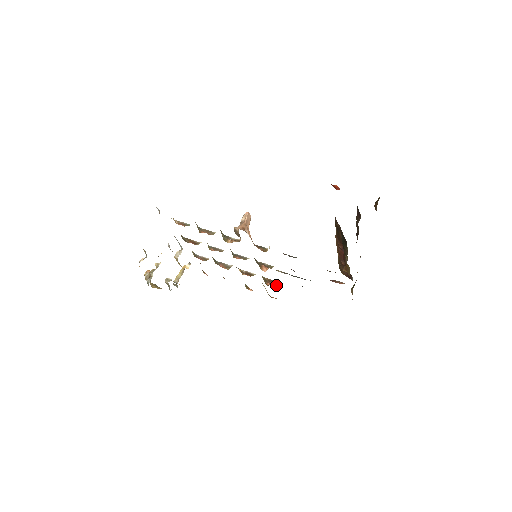
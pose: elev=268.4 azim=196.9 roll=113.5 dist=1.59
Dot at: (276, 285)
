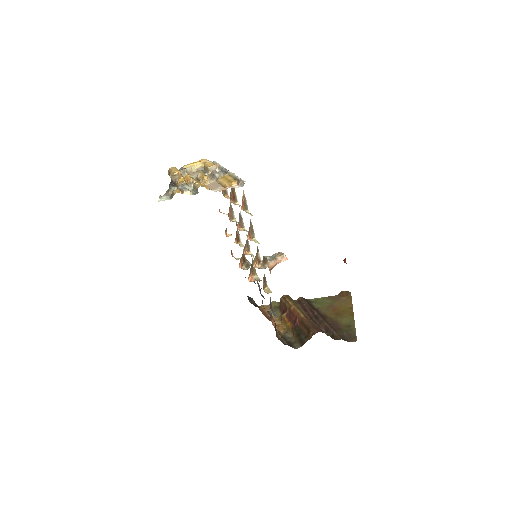
Dot at: (243, 265)
